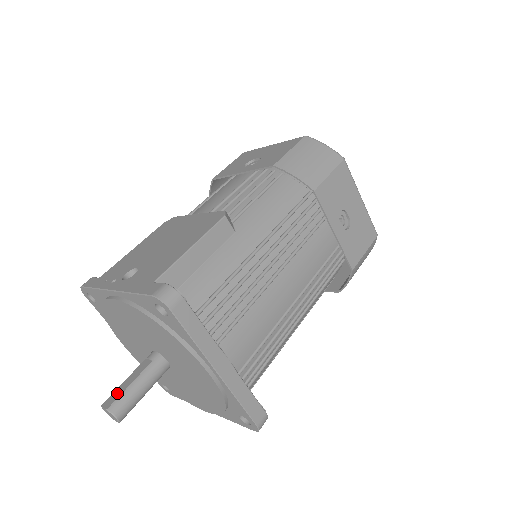
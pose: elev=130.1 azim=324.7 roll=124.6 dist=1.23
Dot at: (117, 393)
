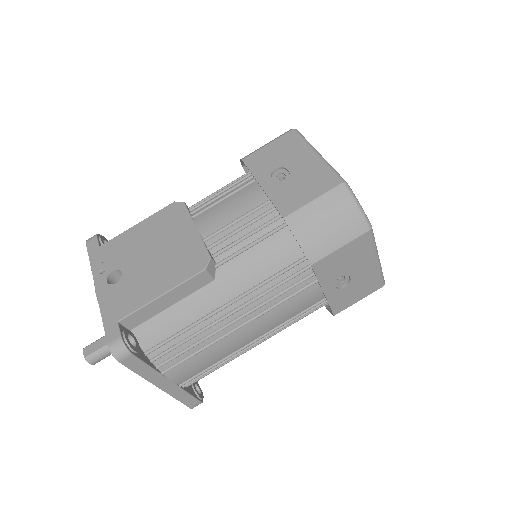
Dot at: (95, 346)
